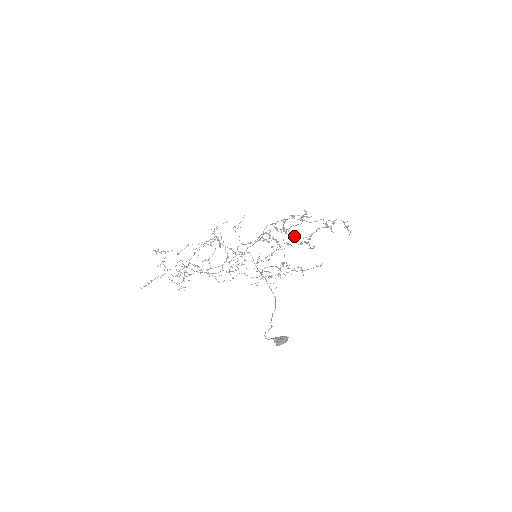
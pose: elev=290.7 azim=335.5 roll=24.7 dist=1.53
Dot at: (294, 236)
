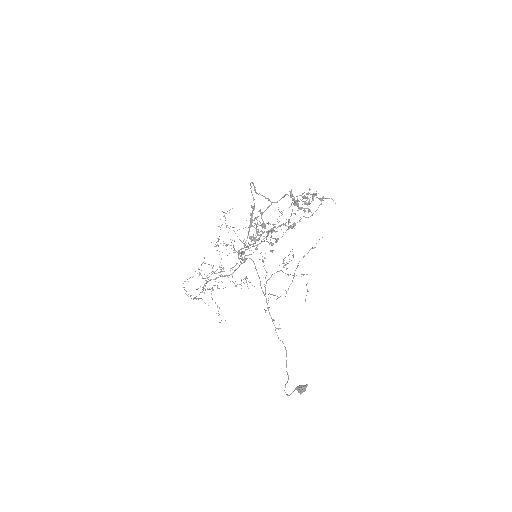
Dot at: occluded
